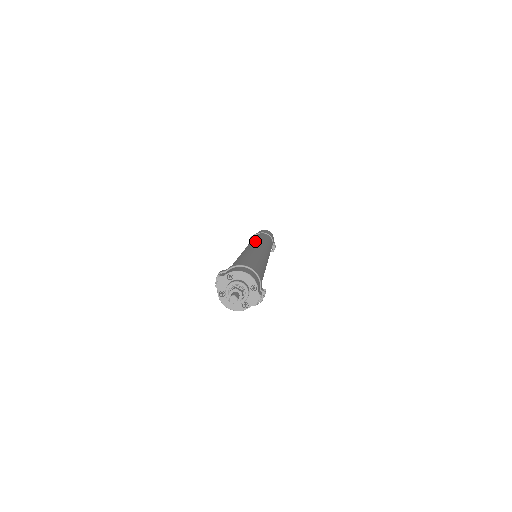
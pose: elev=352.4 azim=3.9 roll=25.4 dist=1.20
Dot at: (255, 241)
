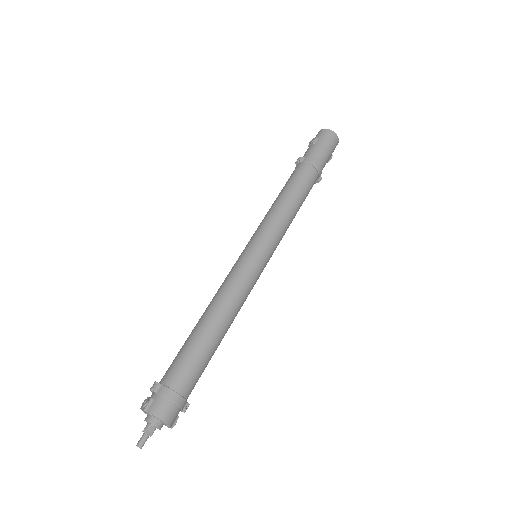
Dot at: (265, 236)
